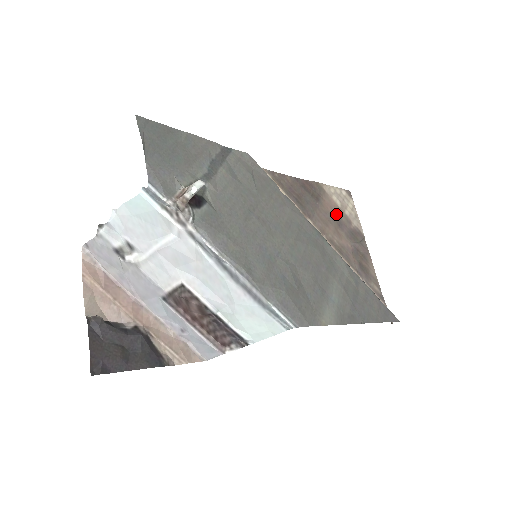
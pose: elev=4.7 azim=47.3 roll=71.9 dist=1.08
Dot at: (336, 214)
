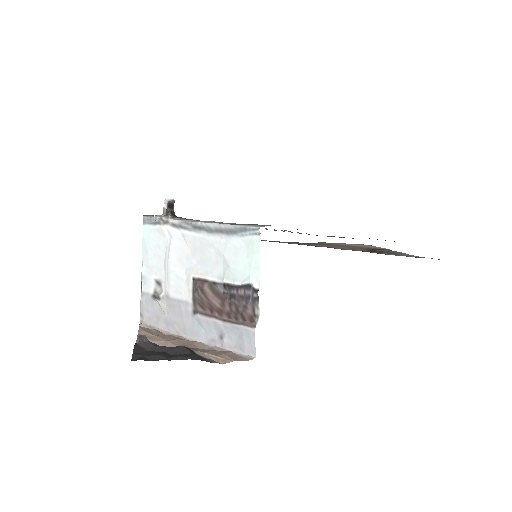
Dot at: (349, 246)
